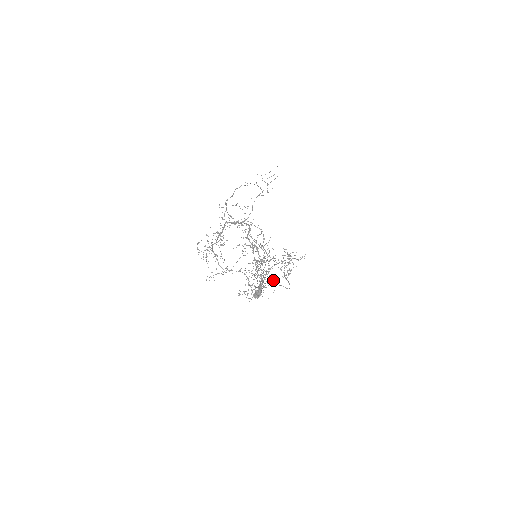
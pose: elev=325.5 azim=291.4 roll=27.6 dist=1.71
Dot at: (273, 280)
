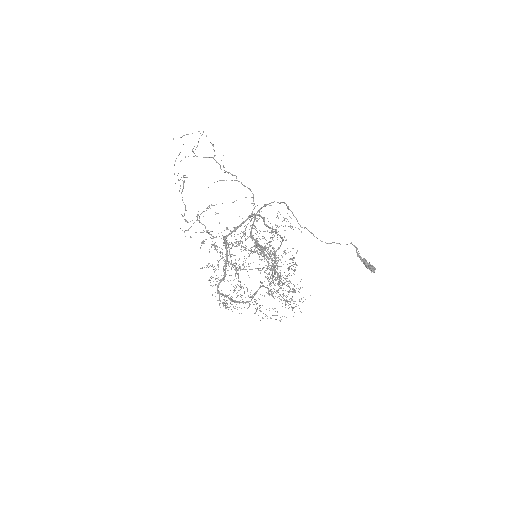
Dot at: (295, 263)
